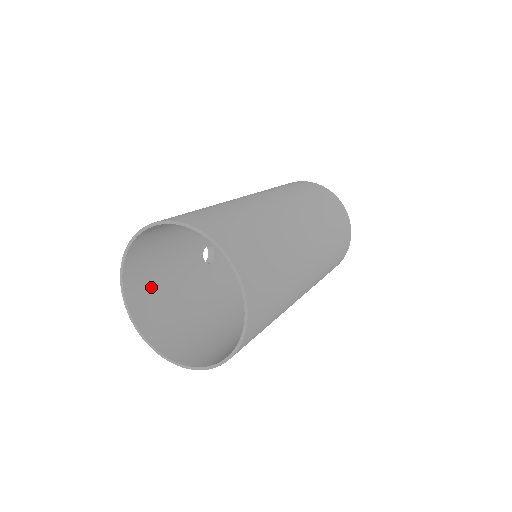
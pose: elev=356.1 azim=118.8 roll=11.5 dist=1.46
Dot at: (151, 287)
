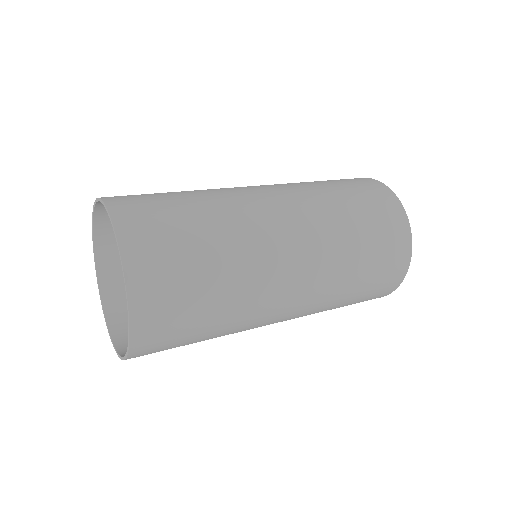
Dot at: occluded
